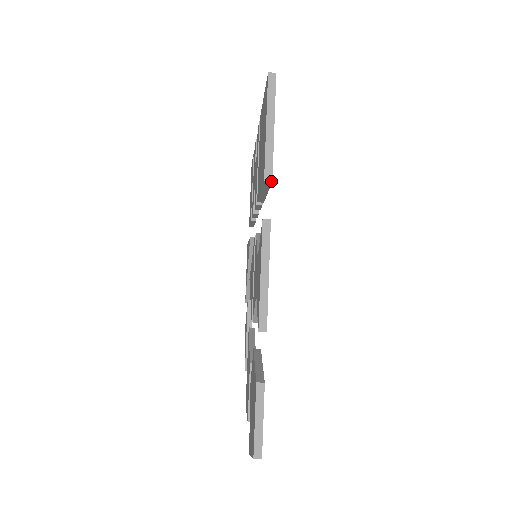
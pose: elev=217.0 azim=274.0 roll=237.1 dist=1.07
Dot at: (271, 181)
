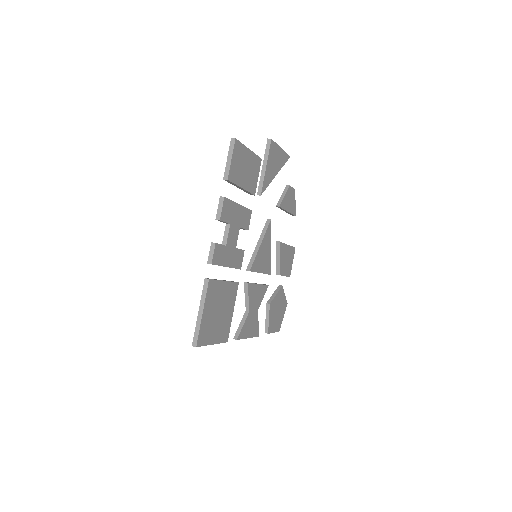
Dot at: occluded
